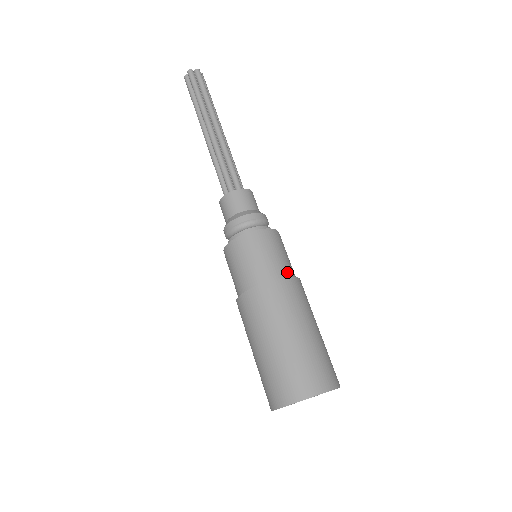
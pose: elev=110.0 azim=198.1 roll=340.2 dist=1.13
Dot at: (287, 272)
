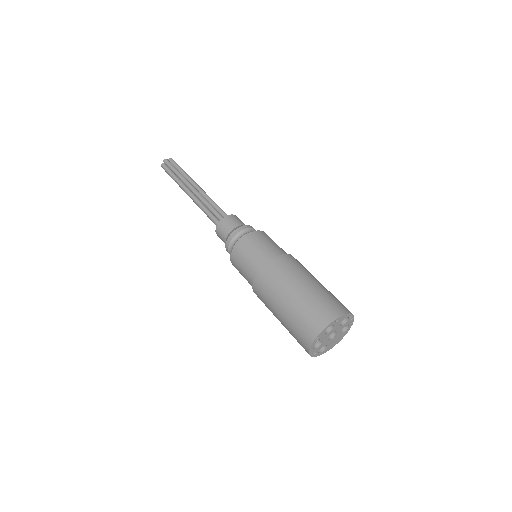
Dot at: (284, 253)
